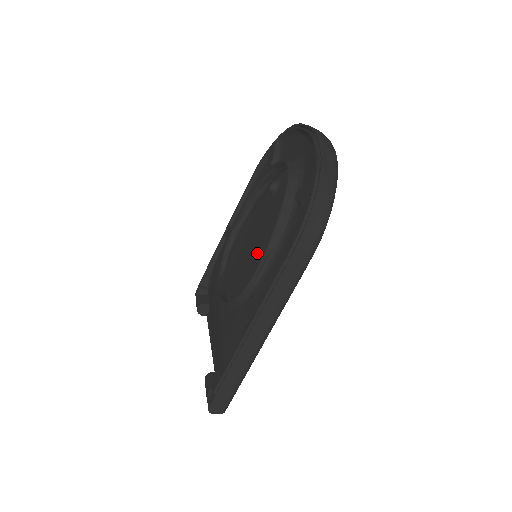
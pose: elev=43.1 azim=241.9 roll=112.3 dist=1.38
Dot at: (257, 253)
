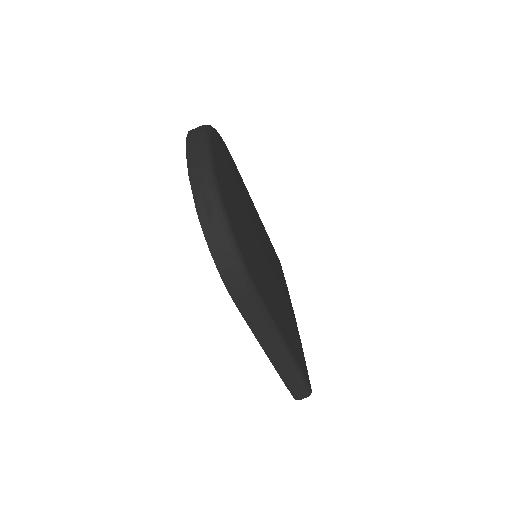
Dot at: occluded
